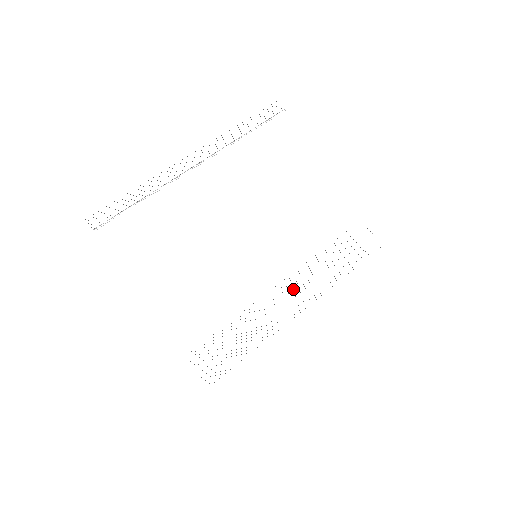
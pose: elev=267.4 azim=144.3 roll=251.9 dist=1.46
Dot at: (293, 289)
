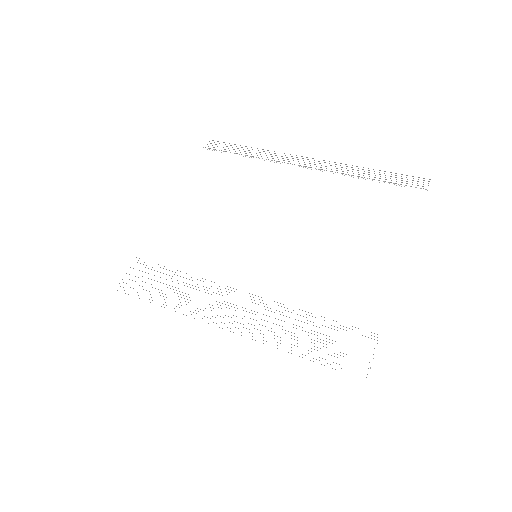
Dot at: (245, 308)
